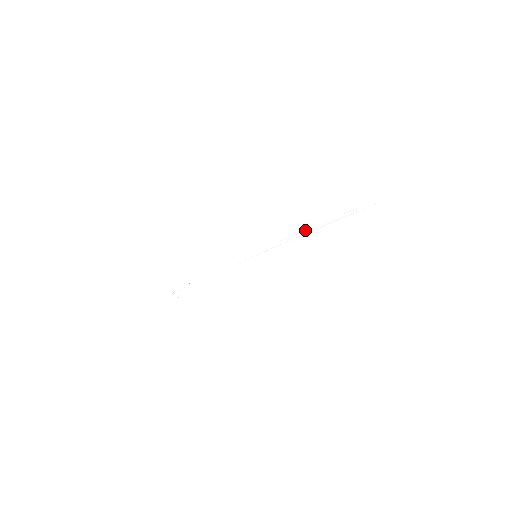
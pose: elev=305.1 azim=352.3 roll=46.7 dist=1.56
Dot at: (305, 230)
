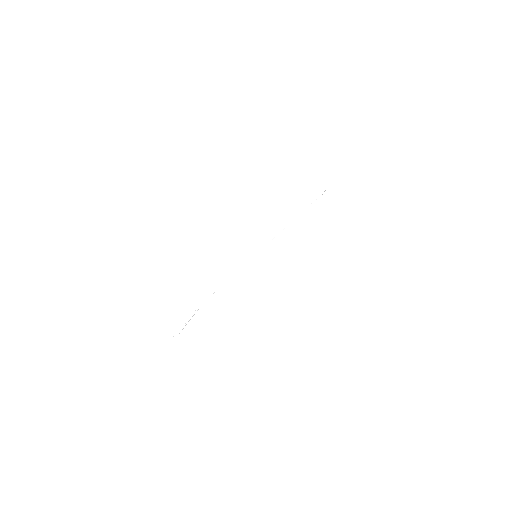
Dot at: (288, 223)
